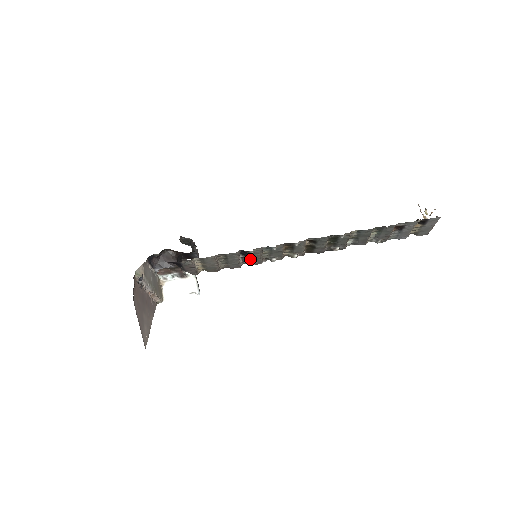
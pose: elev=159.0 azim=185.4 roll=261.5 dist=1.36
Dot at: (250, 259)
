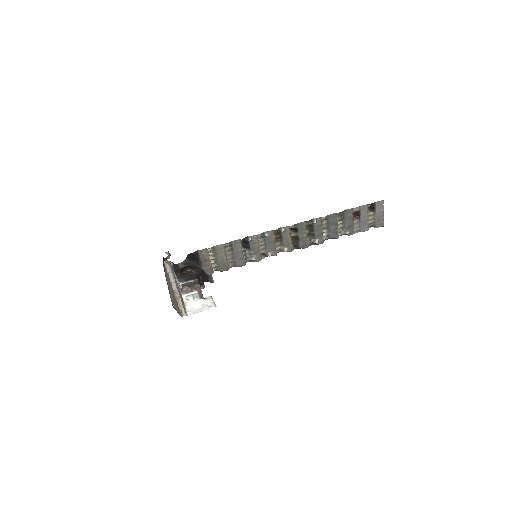
Dot at: (251, 253)
